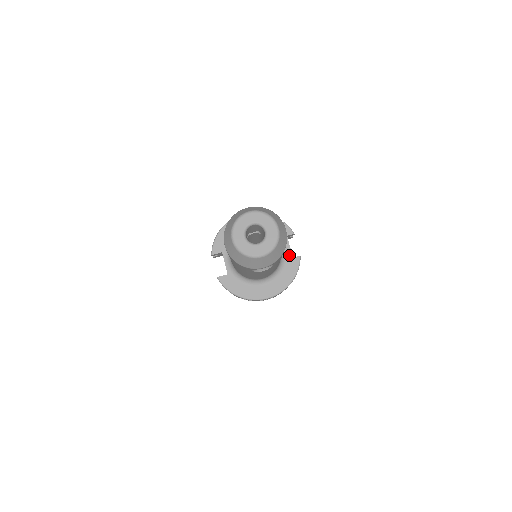
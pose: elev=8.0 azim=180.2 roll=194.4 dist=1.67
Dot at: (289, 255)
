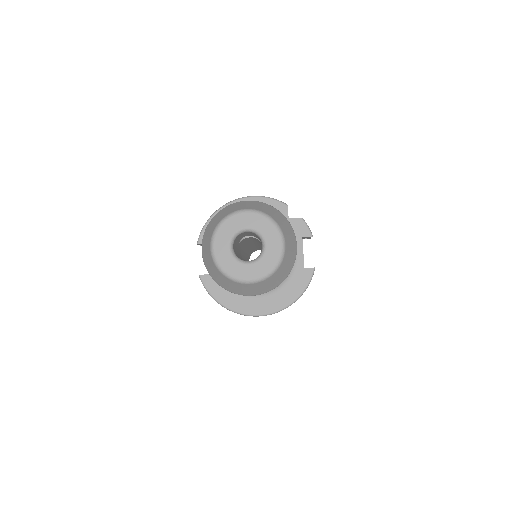
Dot at: (300, 264)
